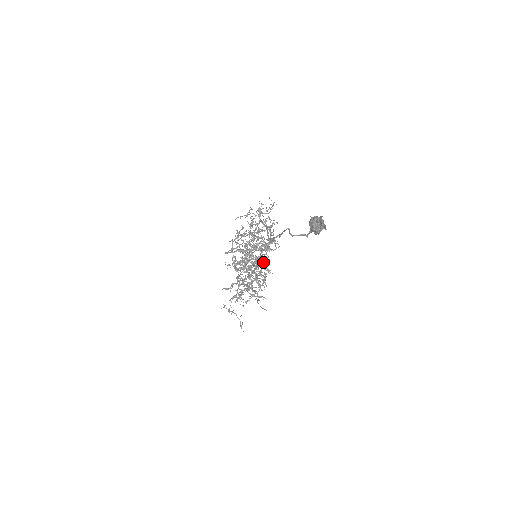
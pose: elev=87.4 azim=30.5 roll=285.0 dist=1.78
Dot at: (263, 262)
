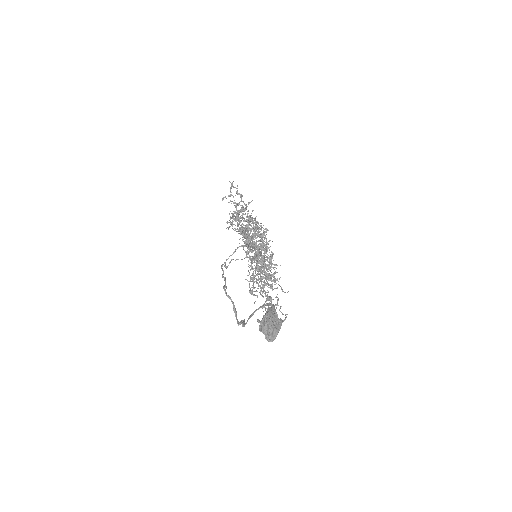
Dot at: occluded
